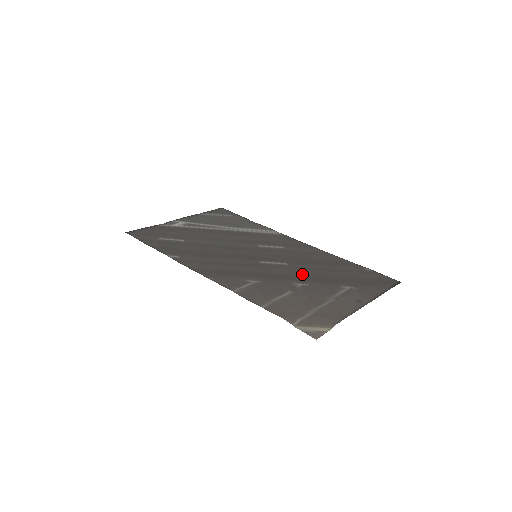
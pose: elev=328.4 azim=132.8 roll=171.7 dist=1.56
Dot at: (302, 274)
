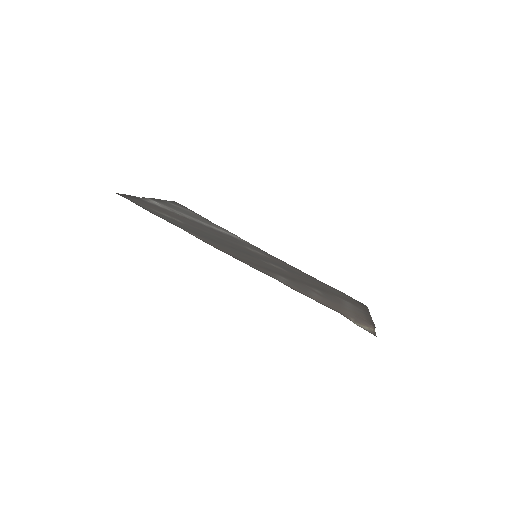
Dot at: (305, 282)
